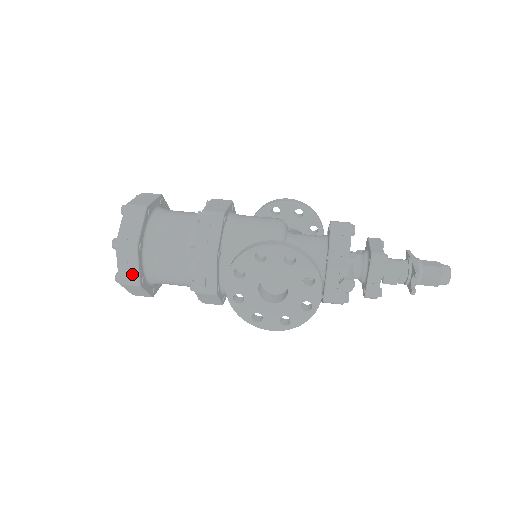
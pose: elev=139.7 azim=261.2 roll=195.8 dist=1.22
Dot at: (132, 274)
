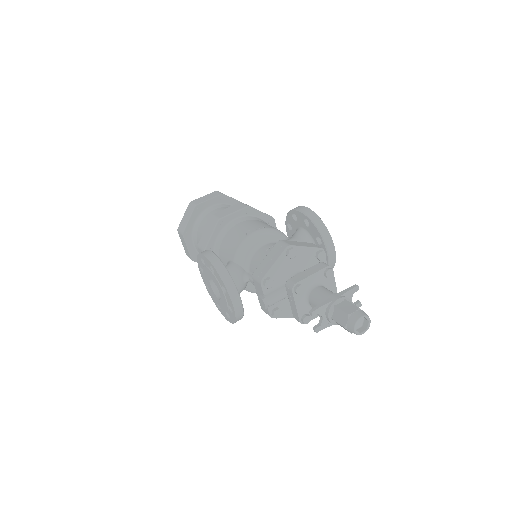
Dot at: (187, 251)
